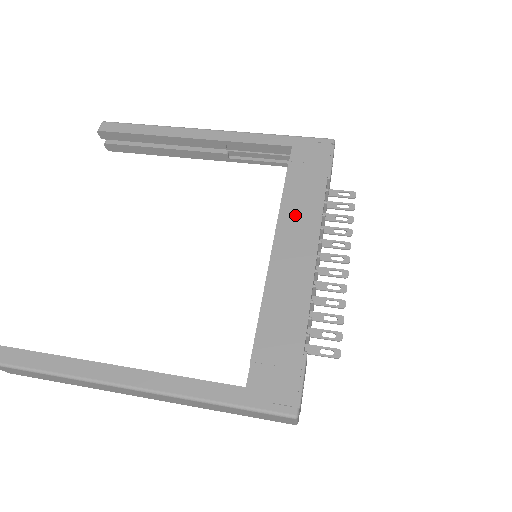
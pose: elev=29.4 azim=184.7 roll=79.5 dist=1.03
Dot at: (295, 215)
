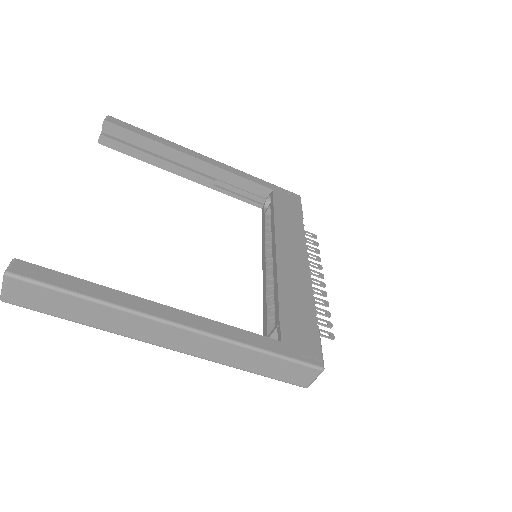
Dot at: (287, 233)
